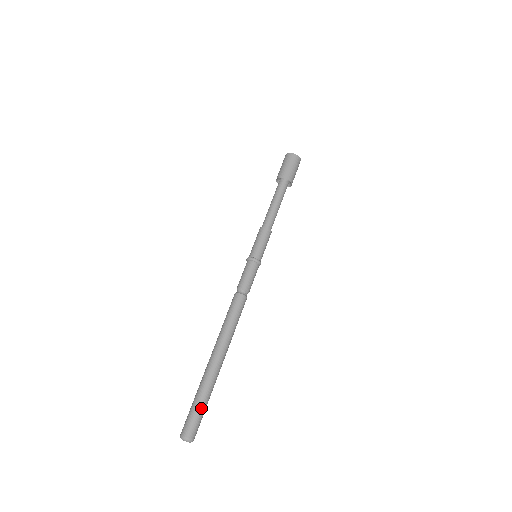
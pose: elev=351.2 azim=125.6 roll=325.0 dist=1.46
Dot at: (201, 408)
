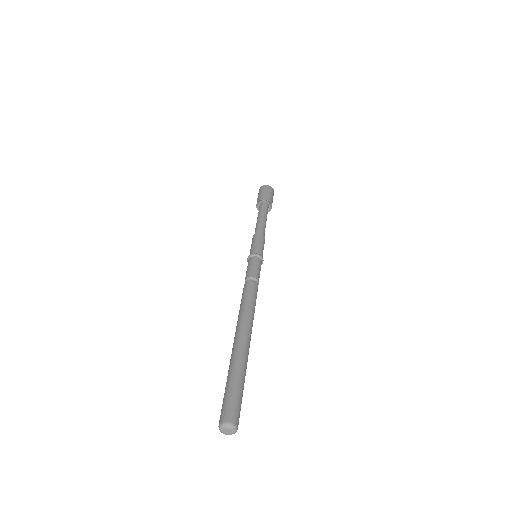
Dot at: (239, 388)
